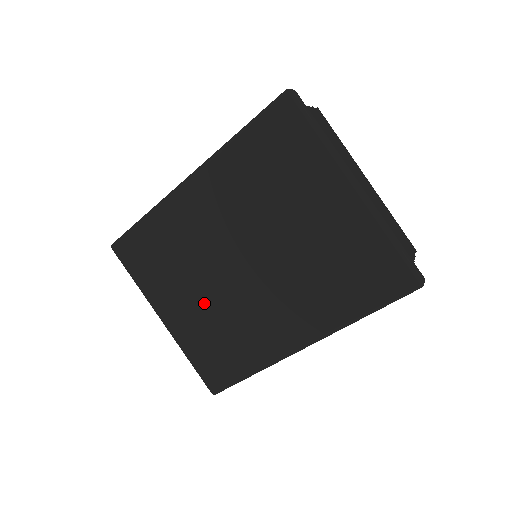
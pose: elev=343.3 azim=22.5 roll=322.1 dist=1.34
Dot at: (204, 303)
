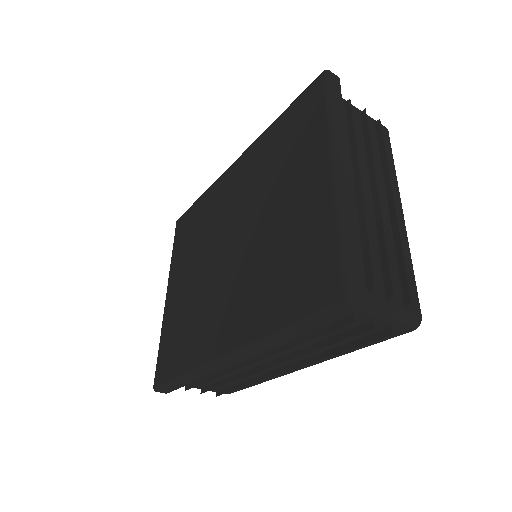
Dot at: (192, 283)
